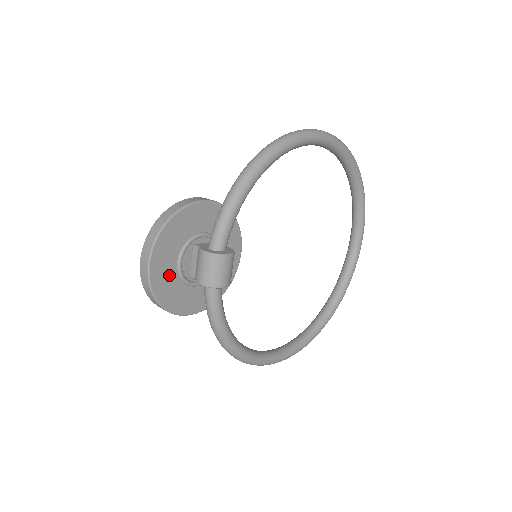
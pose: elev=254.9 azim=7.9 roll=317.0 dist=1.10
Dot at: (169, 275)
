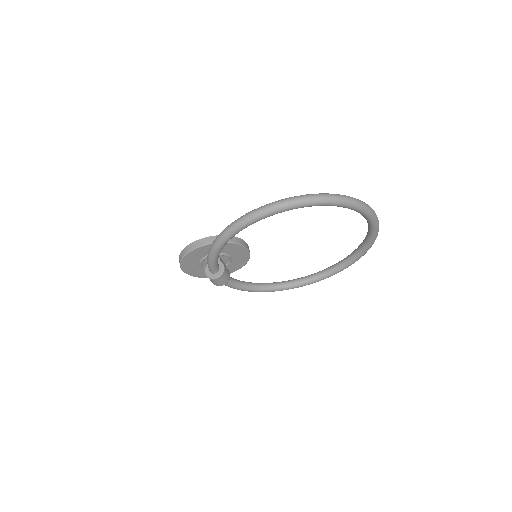
Dot at: (198, 270)
